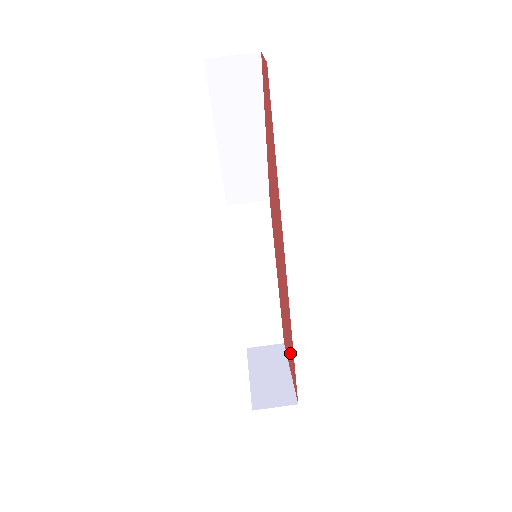
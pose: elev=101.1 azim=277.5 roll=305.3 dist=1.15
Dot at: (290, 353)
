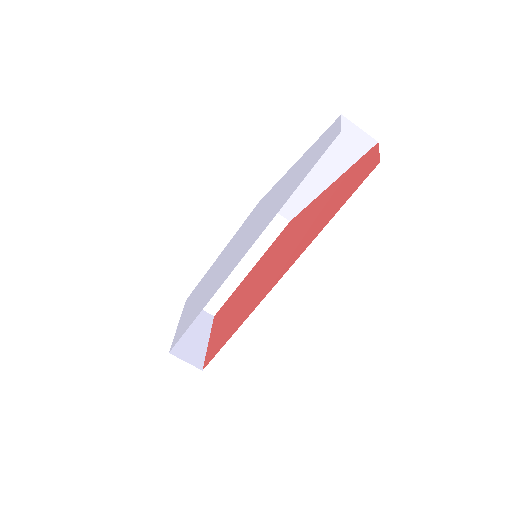
Dot at: (222, 333)
